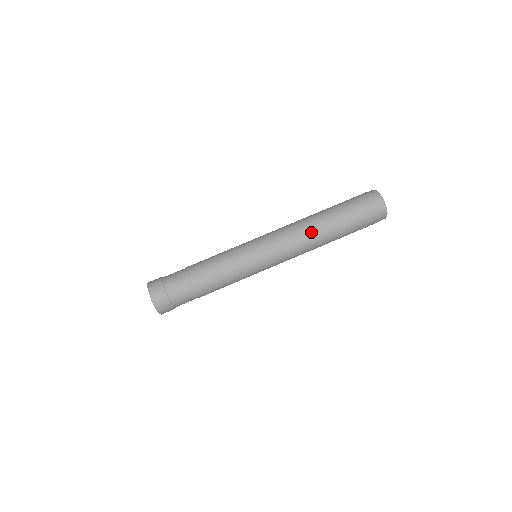
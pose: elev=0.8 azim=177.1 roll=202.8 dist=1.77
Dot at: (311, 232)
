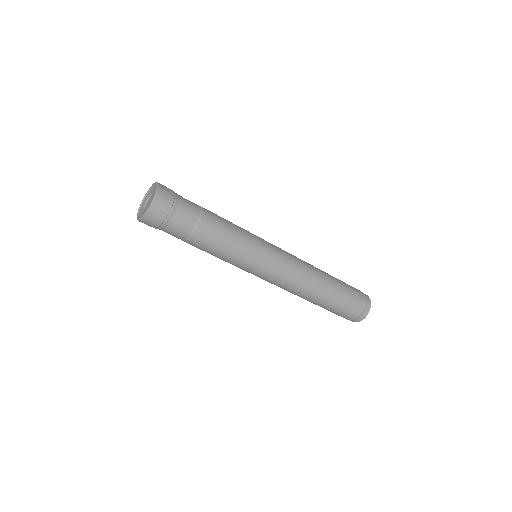
Dot at: (315, 272)
